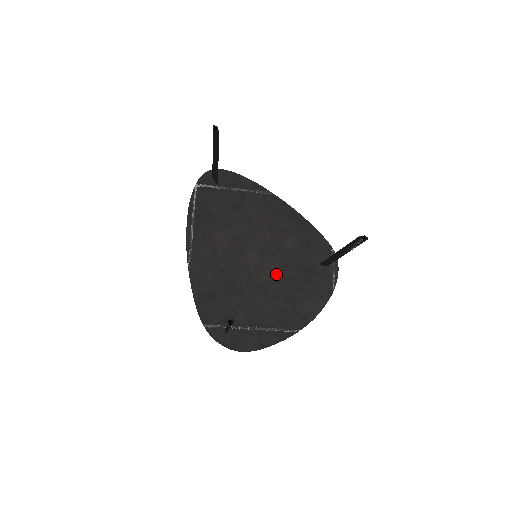
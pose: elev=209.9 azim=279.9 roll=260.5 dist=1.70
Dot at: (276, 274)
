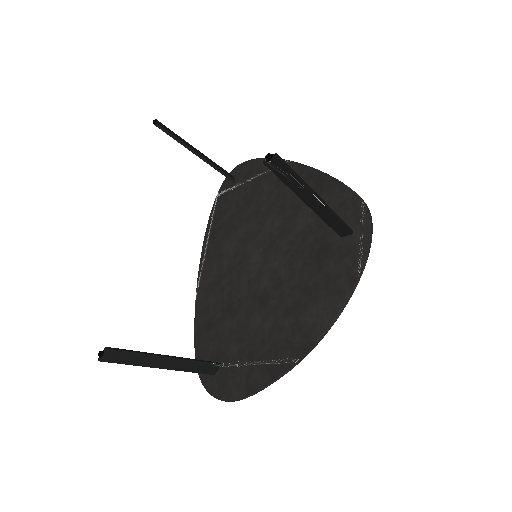
Dot at: (279, 274)
